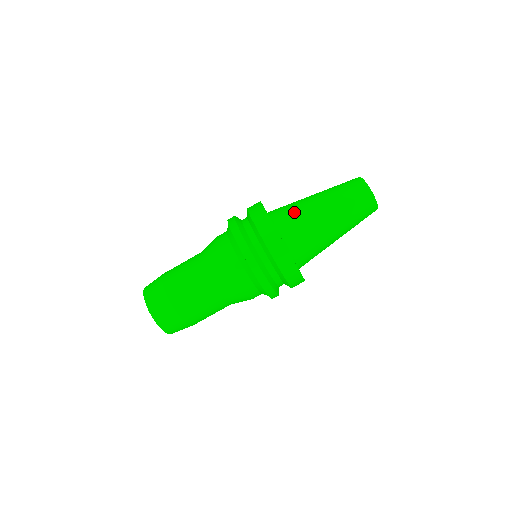
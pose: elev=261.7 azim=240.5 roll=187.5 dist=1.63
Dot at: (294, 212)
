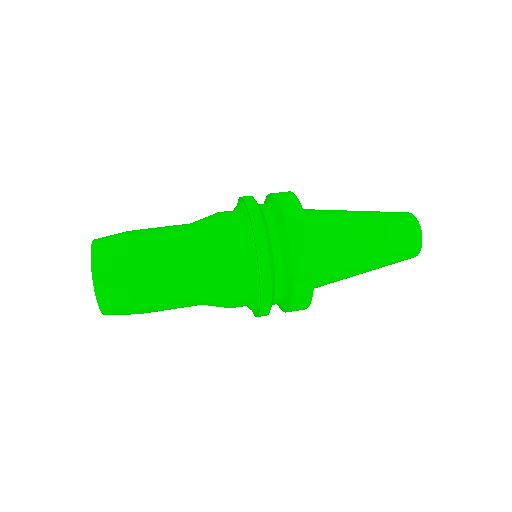
Dot at: occluded
